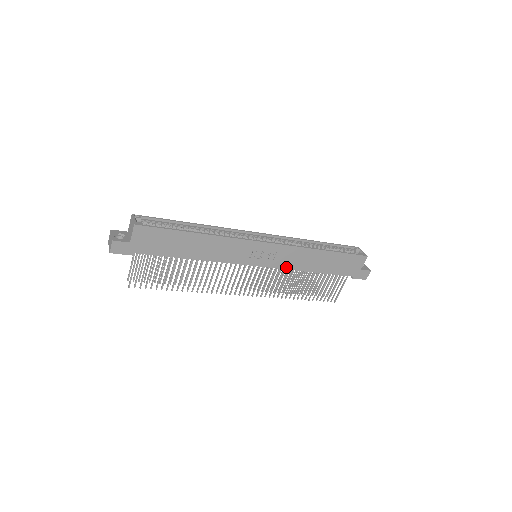
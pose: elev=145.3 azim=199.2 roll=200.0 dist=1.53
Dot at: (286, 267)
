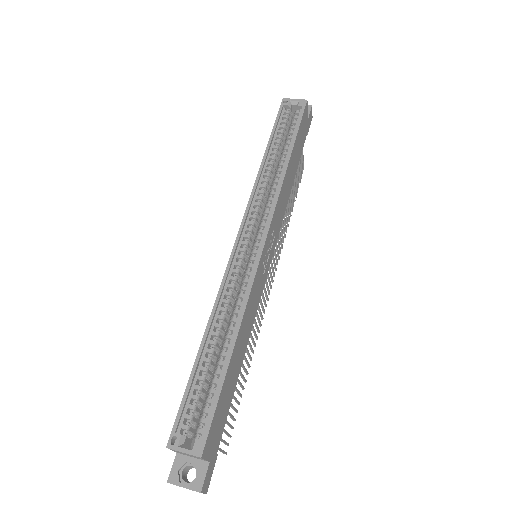
Dot at: (281, 221)
